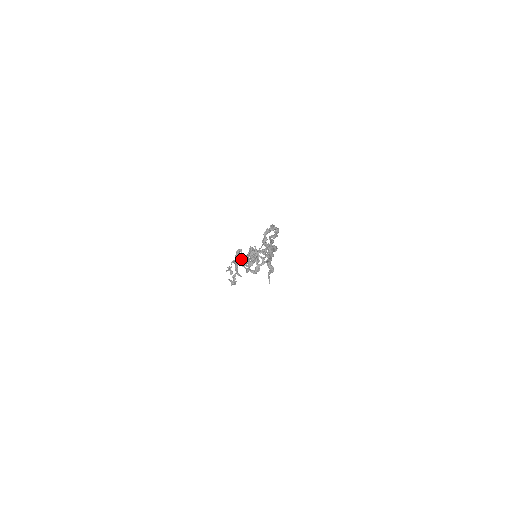
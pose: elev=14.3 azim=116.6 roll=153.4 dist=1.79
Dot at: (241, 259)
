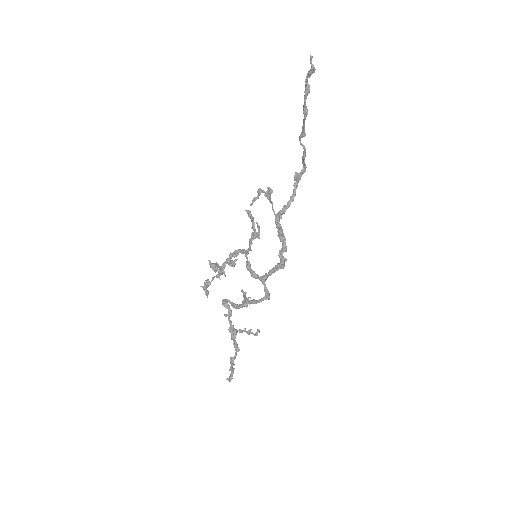
Dot at: (235, 251)
